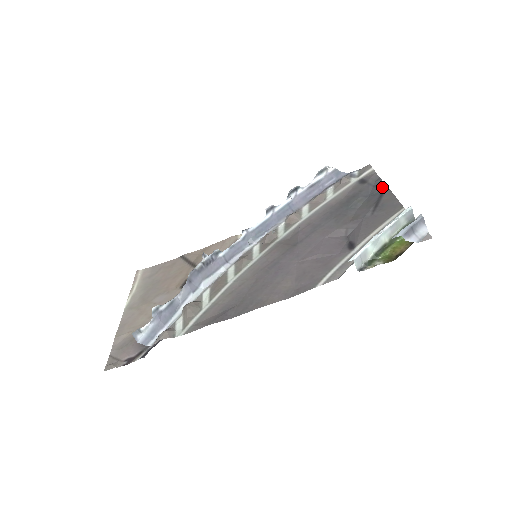
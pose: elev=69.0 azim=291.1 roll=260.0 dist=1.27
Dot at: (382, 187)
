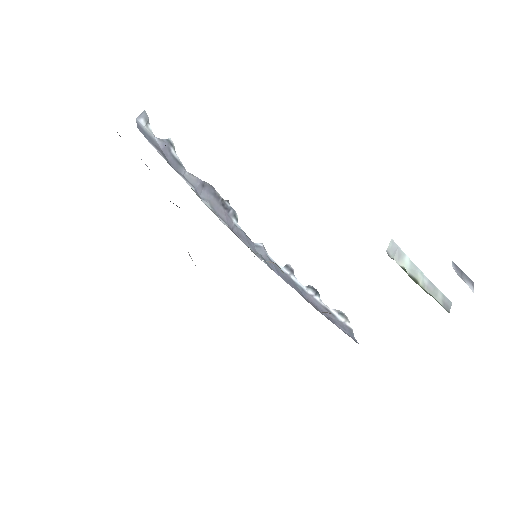
Dot at: occluded
